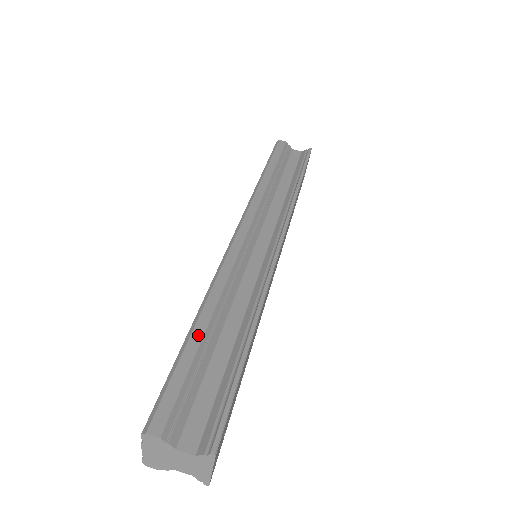
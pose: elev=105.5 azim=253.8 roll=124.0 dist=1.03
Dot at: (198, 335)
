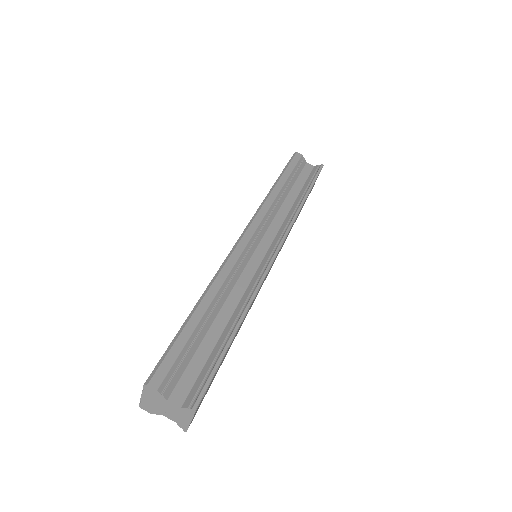
Dot at: (198, 316)
